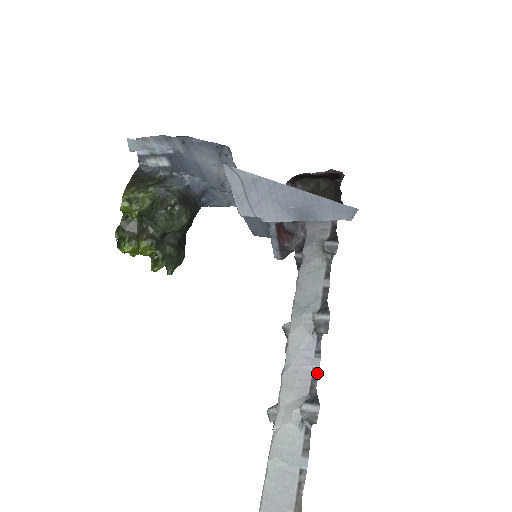
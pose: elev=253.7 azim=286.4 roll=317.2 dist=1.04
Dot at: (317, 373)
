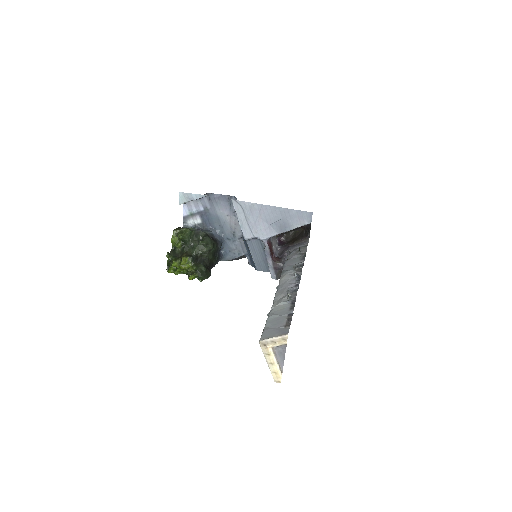
Dot at: (298, 286)
